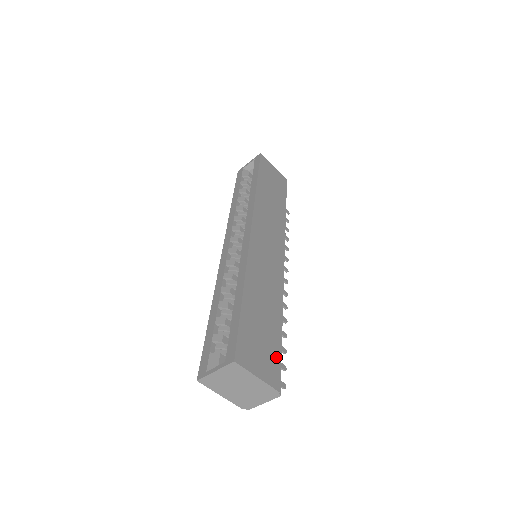
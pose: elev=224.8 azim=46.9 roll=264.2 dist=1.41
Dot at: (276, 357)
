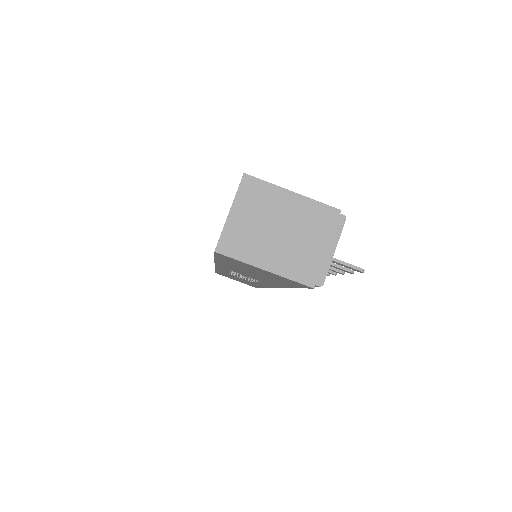
Dot at: occluded
